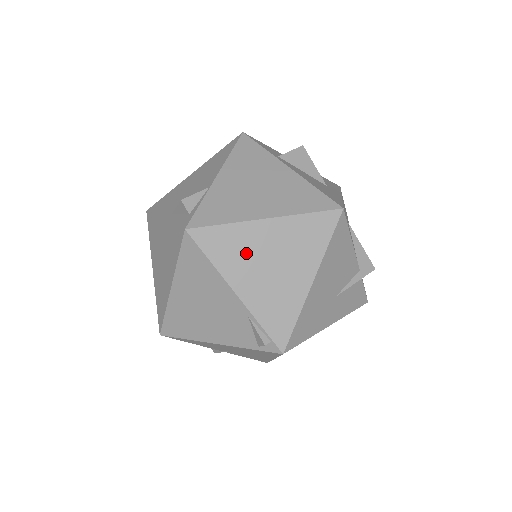
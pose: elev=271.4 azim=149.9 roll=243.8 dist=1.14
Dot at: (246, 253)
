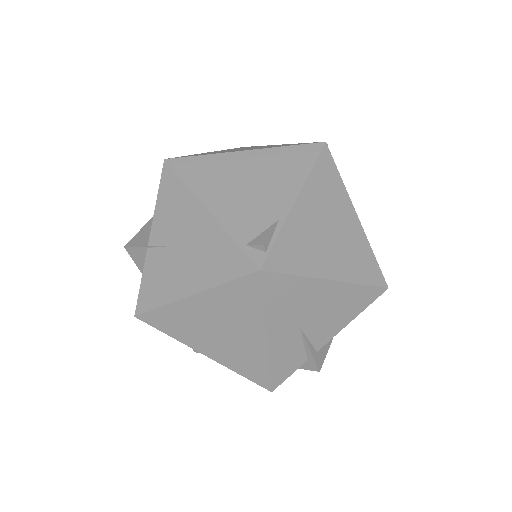
Dot at: (329, 203)
